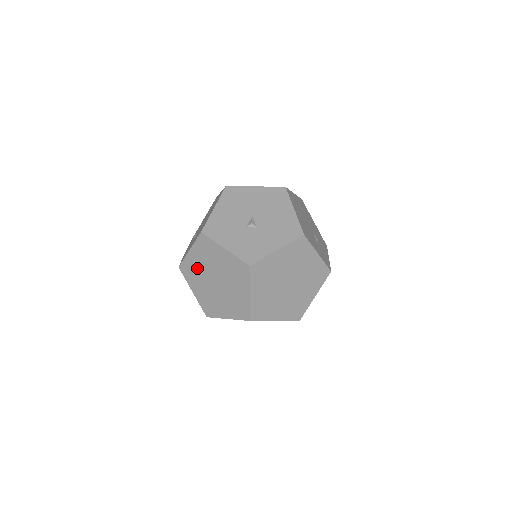
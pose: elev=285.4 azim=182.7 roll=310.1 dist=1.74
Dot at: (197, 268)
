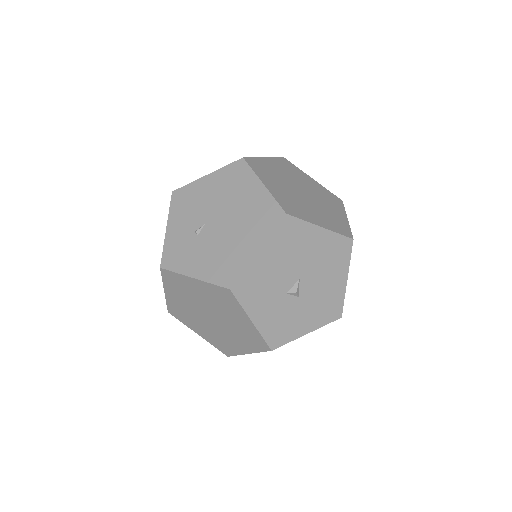
Dot at: (191, 292)
